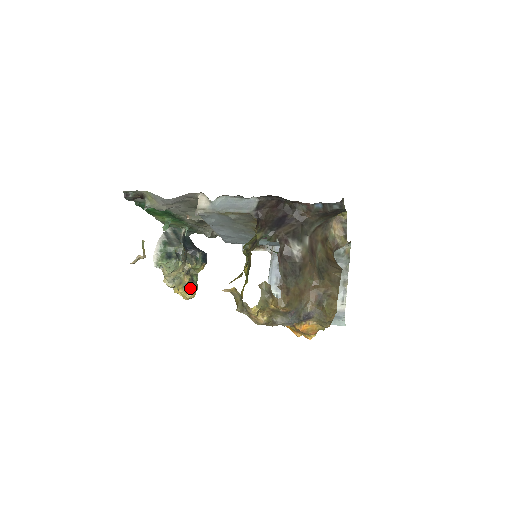
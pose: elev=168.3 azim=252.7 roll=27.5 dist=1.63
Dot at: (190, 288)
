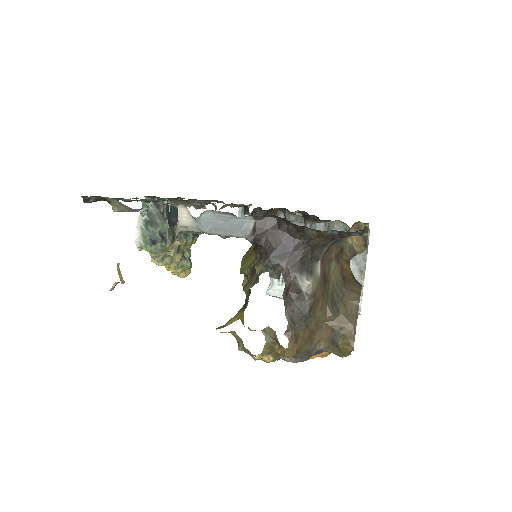
Dot at: (183, 267)
